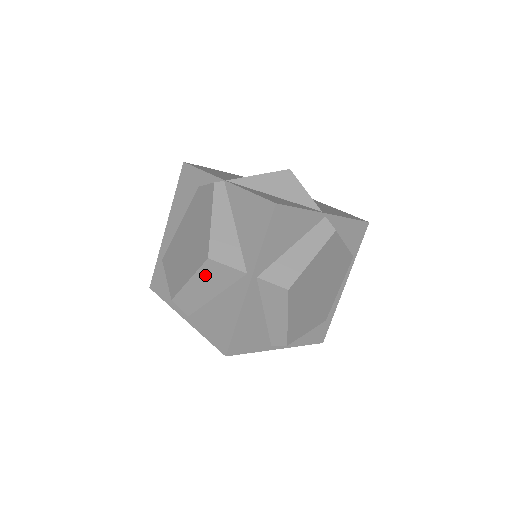
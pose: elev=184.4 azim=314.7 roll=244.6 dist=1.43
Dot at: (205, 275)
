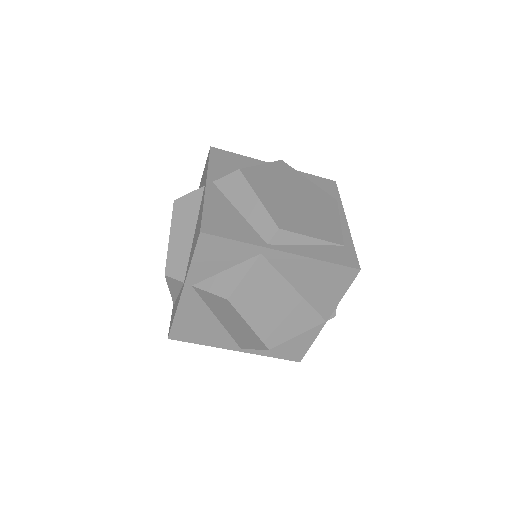
Dot at: (178, 219)
